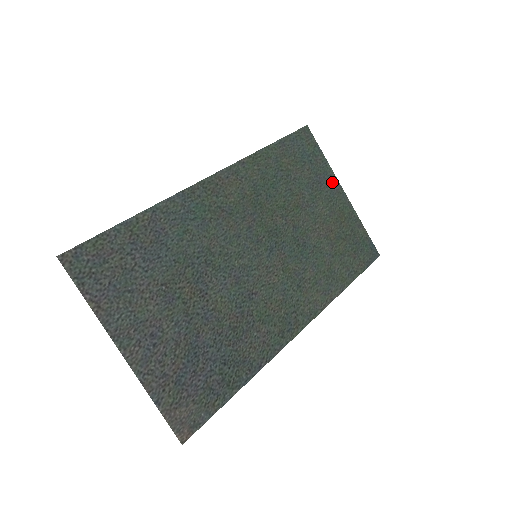
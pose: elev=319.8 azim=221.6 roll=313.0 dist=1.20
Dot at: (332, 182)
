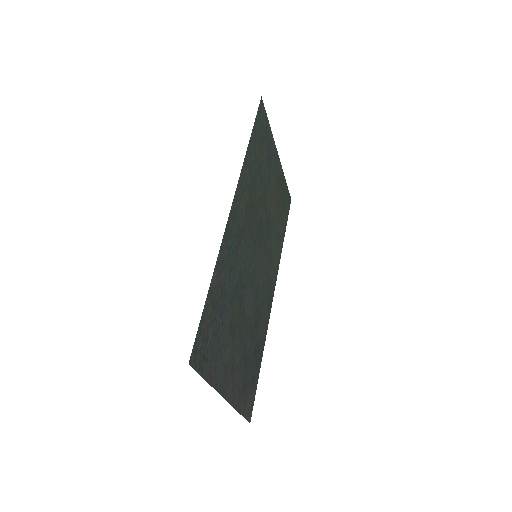
Dot at: (274, 150)
